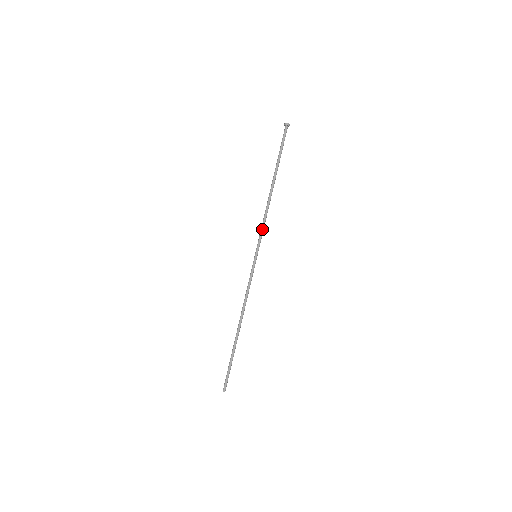
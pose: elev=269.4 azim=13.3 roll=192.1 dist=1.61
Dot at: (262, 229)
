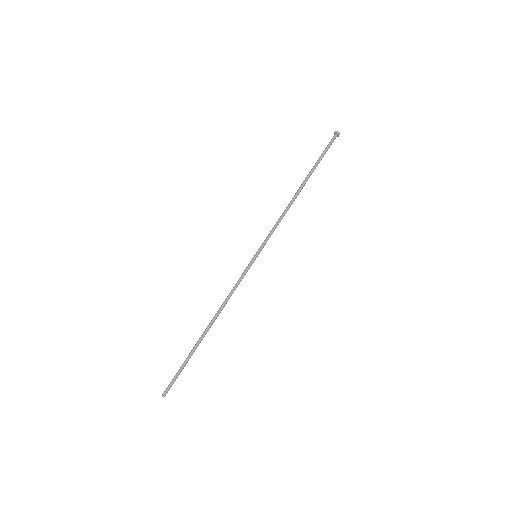
Dot at: (272, 229)
